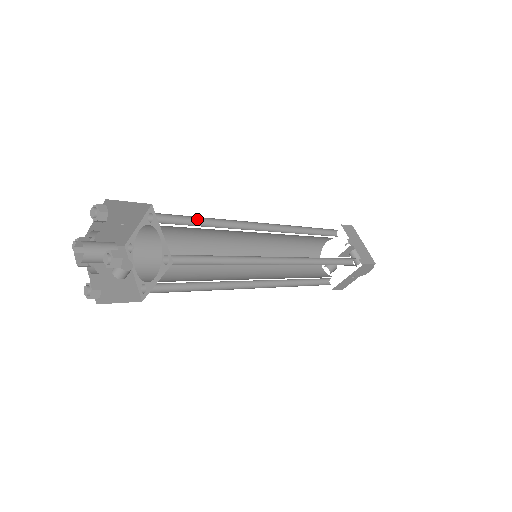
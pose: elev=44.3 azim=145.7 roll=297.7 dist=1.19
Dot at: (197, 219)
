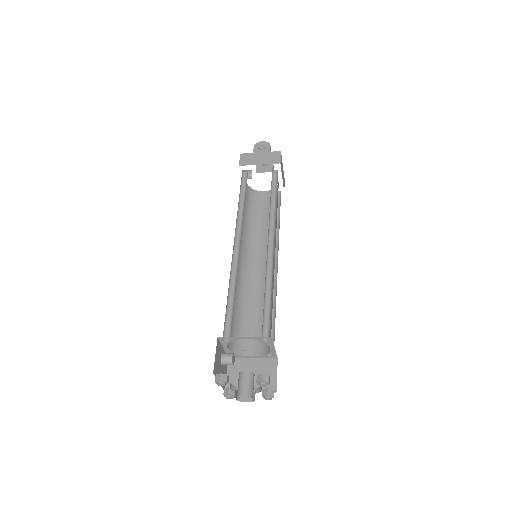
Dot at: occluded
